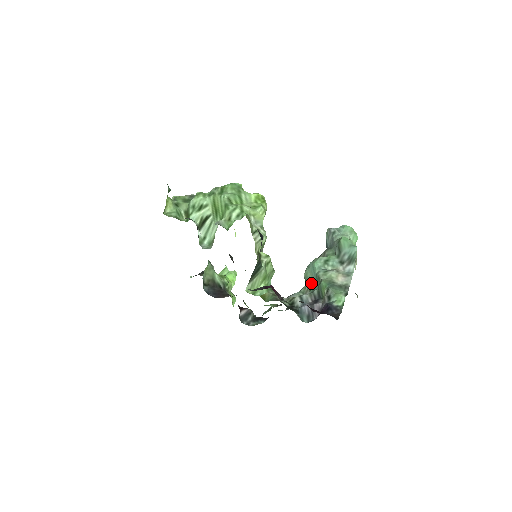
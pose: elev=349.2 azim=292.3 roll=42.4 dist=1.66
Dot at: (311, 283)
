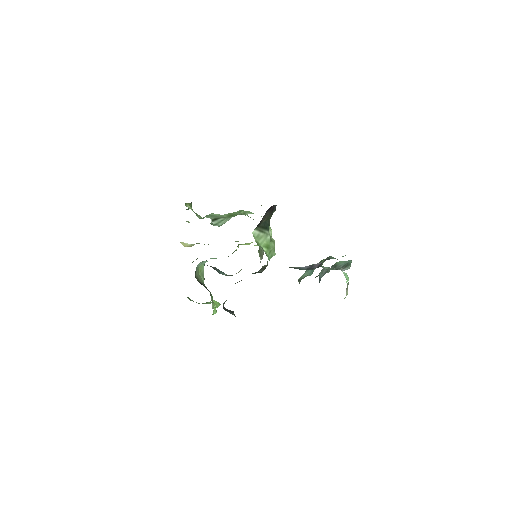
Dot at: occluded
